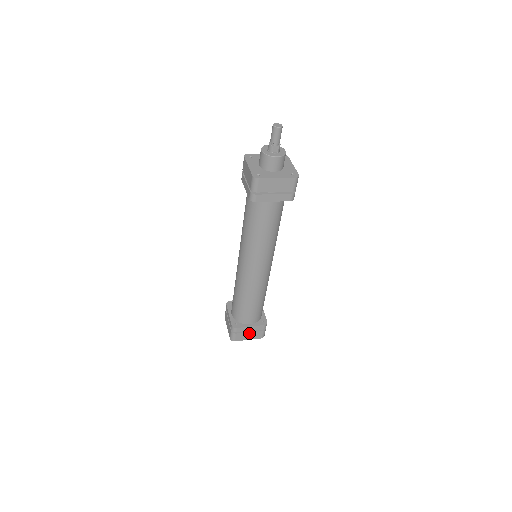
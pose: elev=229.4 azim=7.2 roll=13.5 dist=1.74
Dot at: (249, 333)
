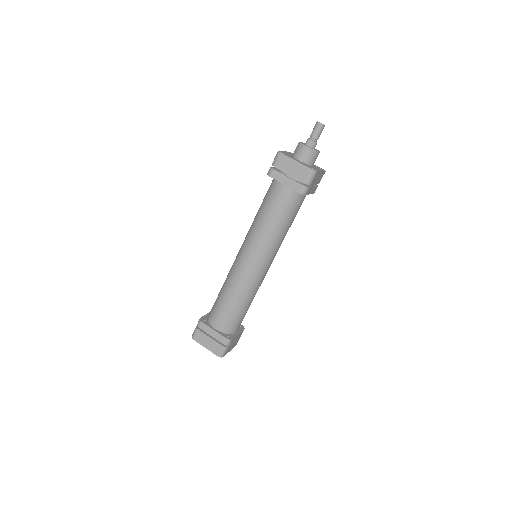
Dot at: (210, 339)
